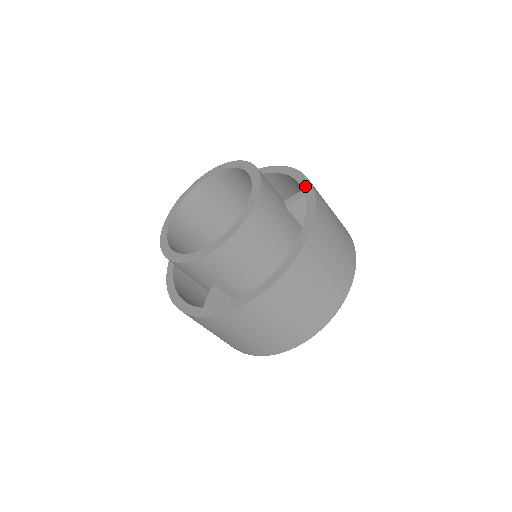
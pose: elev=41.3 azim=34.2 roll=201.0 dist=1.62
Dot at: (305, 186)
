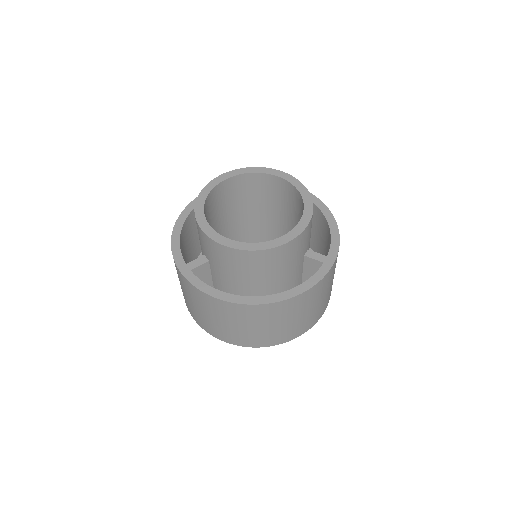
Dot at: (331, 255)
